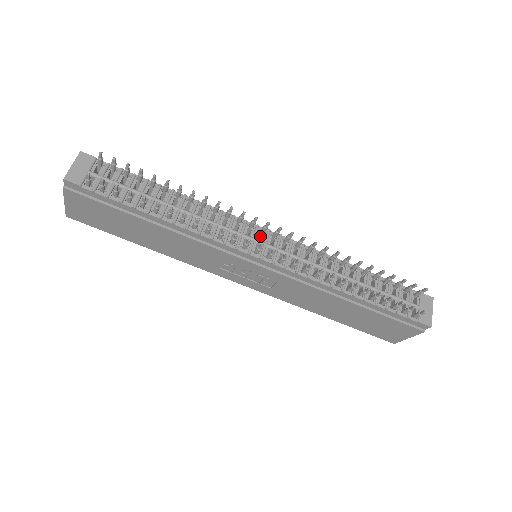
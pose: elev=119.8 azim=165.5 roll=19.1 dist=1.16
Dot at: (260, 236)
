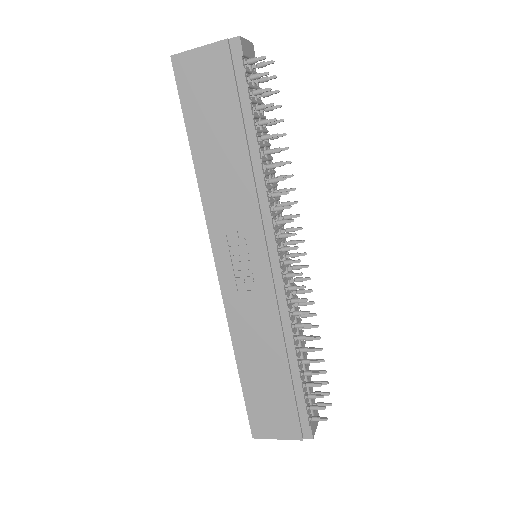
Dot at: occluded
